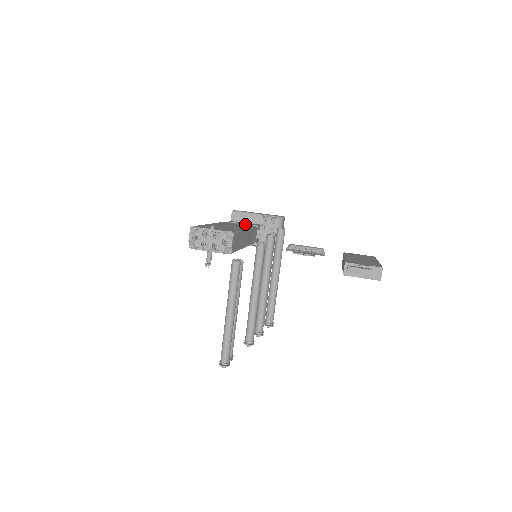
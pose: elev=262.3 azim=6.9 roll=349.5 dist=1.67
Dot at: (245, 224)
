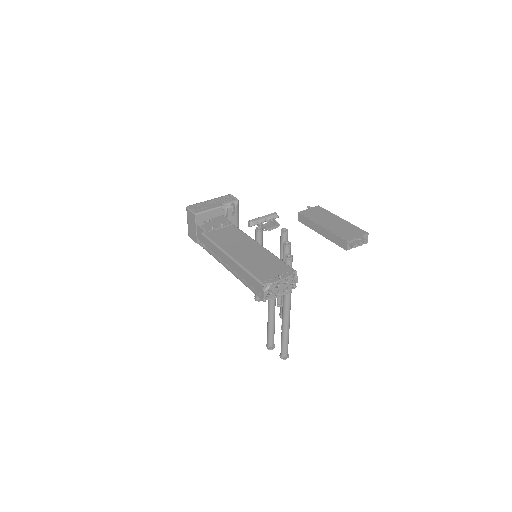
Dot at: (222, 226)
